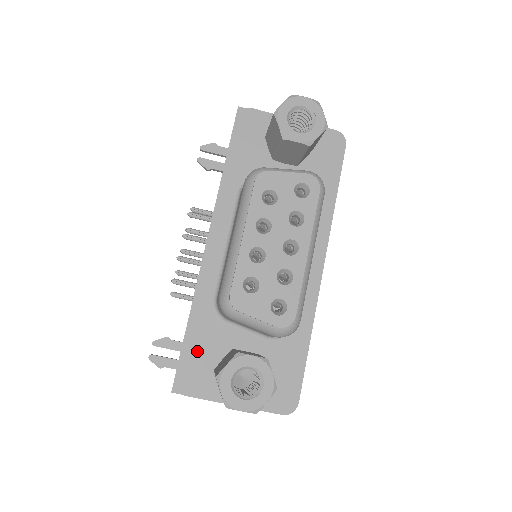
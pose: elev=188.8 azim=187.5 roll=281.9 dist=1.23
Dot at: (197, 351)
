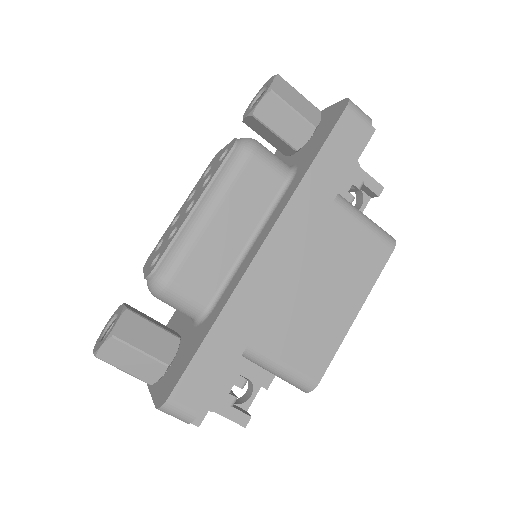
Dot at: occluded
